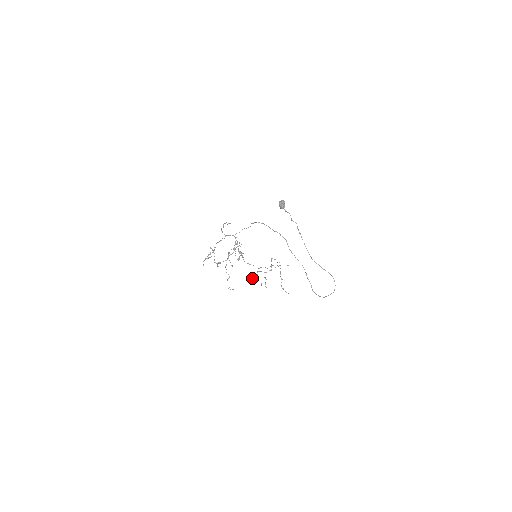
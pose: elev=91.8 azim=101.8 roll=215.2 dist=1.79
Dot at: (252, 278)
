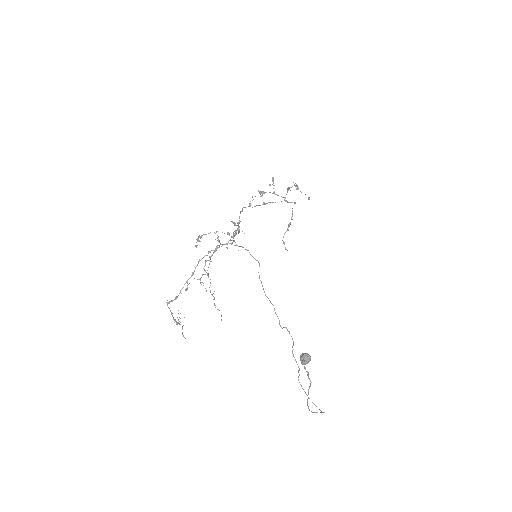
Dot at: (250, 204)
